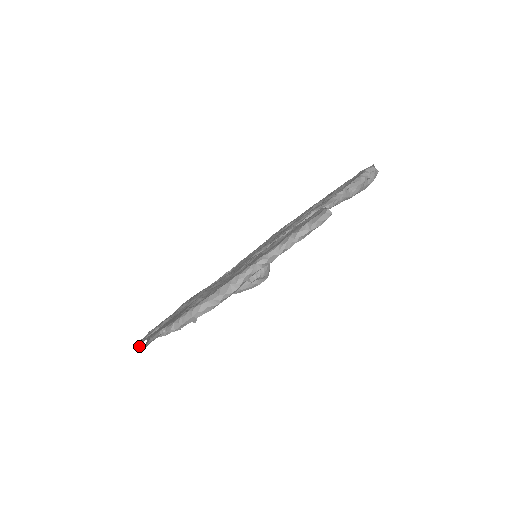
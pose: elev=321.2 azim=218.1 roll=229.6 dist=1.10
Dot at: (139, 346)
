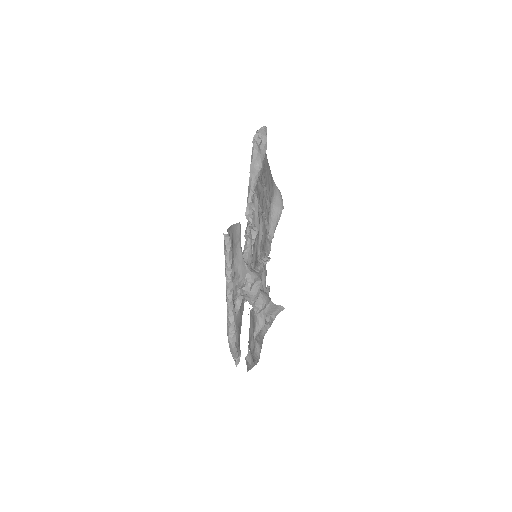
Dot at: occluded
